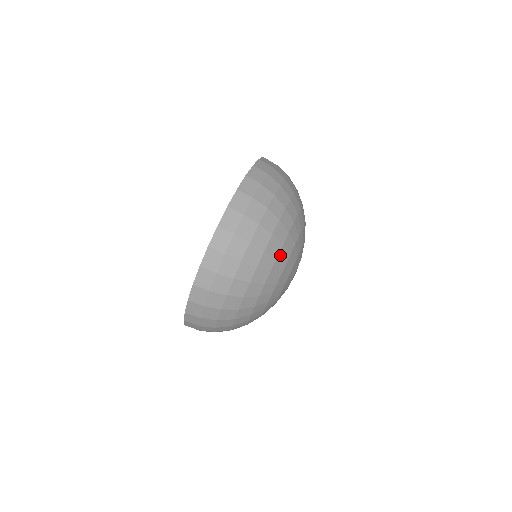
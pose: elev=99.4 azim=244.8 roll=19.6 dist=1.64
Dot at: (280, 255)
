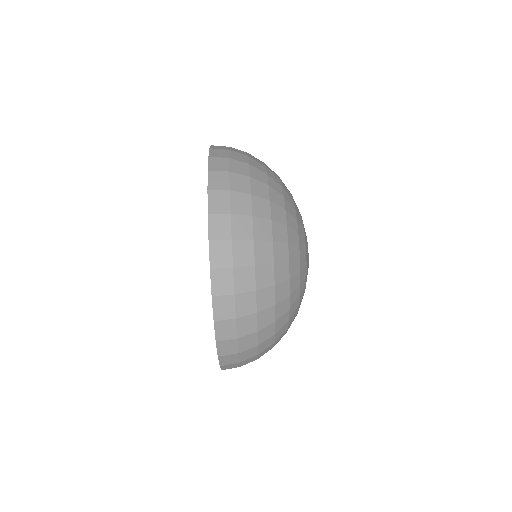
Dot at: (290, 256)
